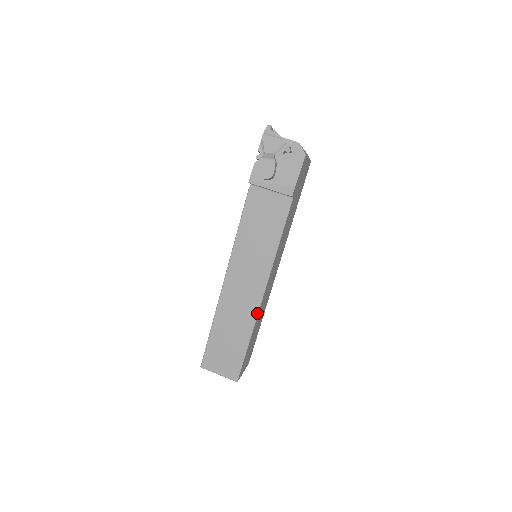
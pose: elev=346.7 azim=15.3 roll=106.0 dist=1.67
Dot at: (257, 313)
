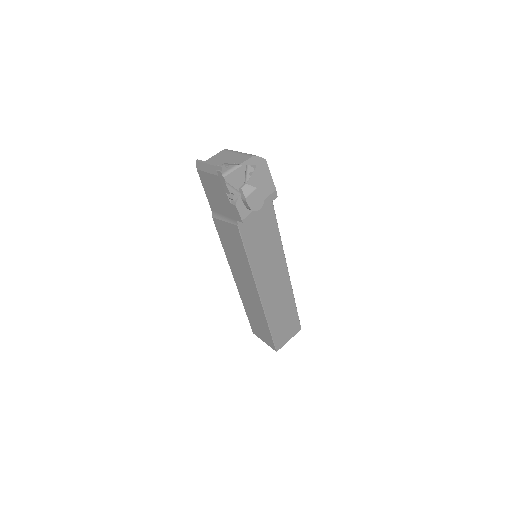
Dot at: (291, 285)
